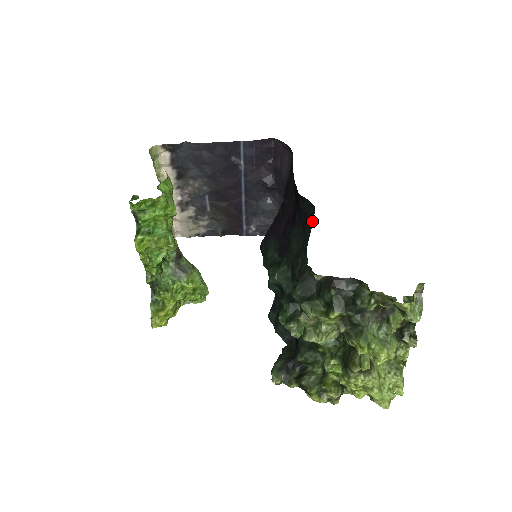
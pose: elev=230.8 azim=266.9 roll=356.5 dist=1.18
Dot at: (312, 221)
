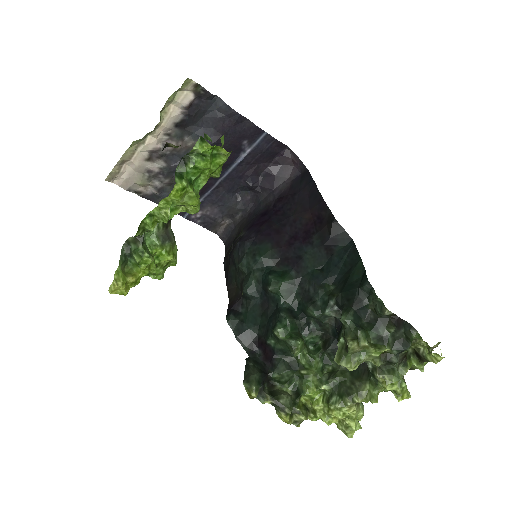
Dot at: (349, 252)
